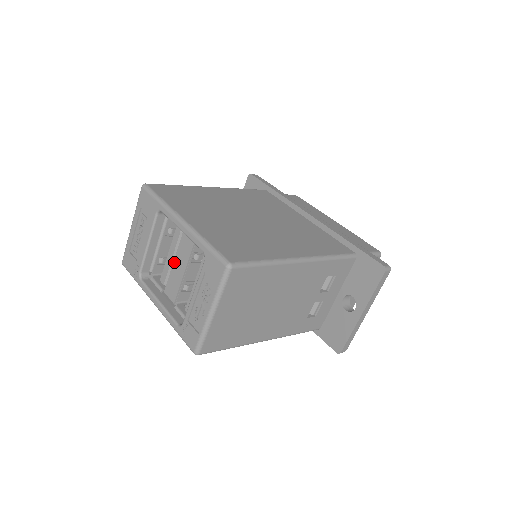
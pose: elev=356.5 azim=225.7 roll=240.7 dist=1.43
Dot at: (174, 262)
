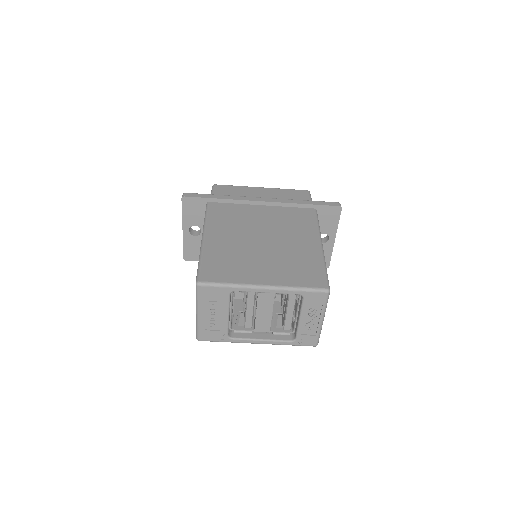
Dot at: (257, 311)
